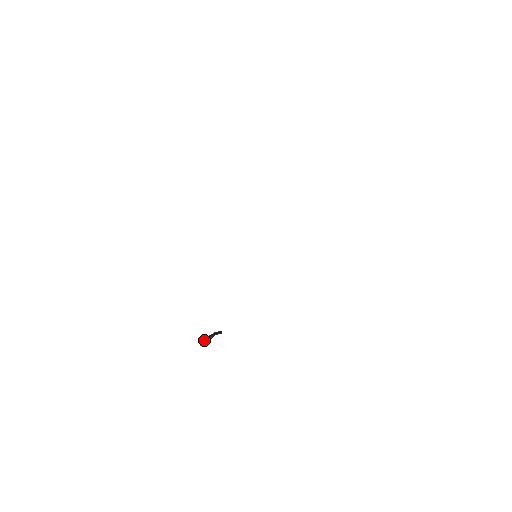
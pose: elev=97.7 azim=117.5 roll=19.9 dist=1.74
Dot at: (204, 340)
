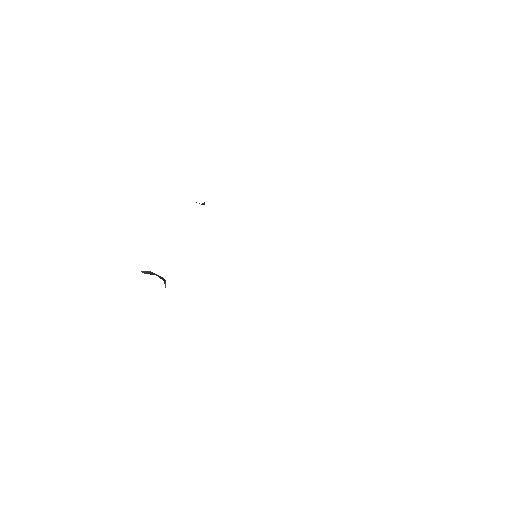
Dot at: (148, 271)
